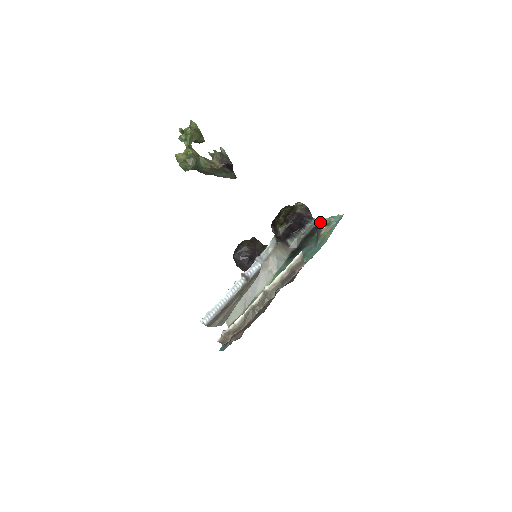
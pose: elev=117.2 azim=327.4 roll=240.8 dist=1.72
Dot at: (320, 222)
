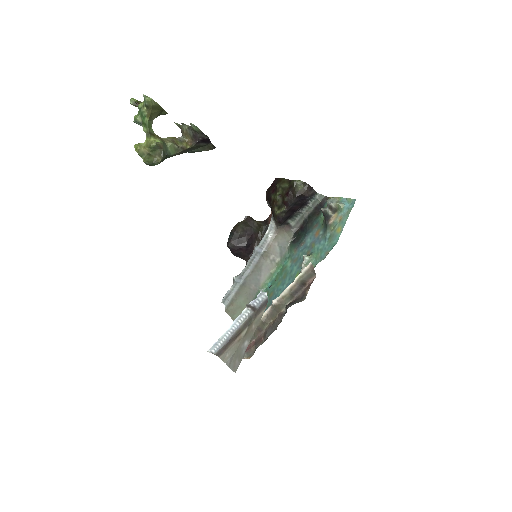
Dot at: (327, 209)
